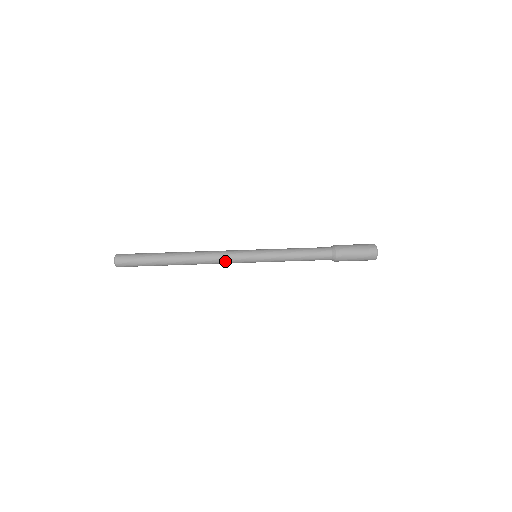
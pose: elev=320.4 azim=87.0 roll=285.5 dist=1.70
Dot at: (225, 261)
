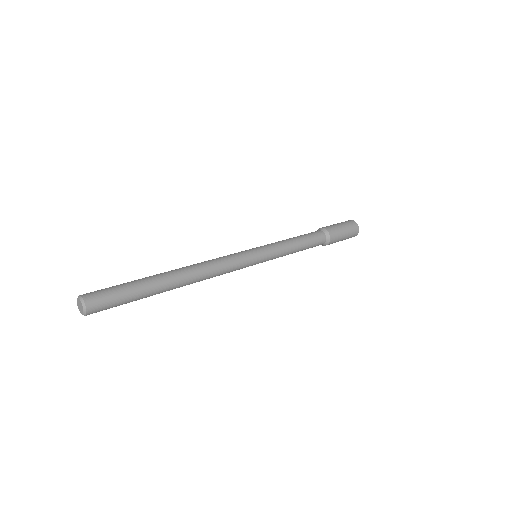
Dot at: (229, 264)
